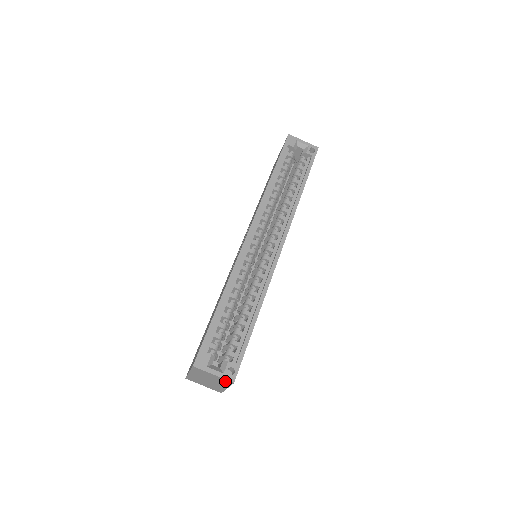
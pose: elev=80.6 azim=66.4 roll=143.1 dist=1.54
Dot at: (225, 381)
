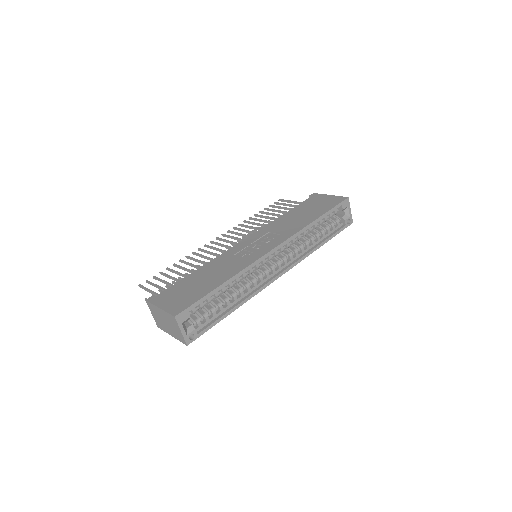
Dot at: (181, 338)
